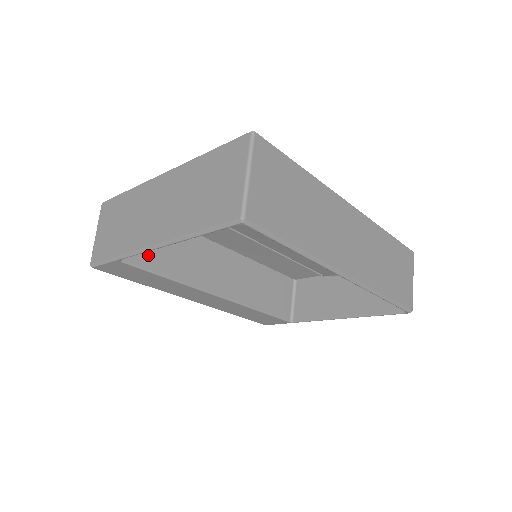
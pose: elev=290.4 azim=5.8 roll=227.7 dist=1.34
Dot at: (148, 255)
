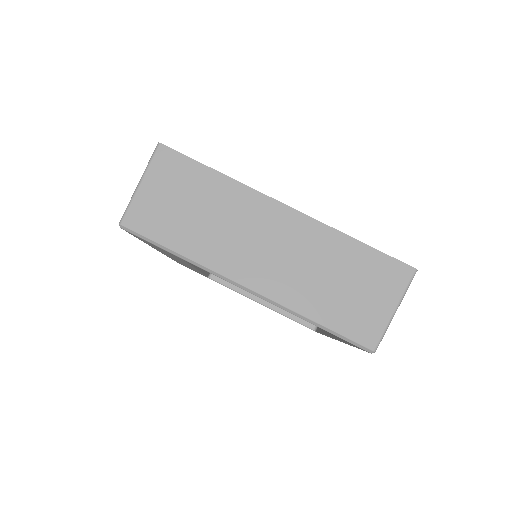
Dot at: occluded
